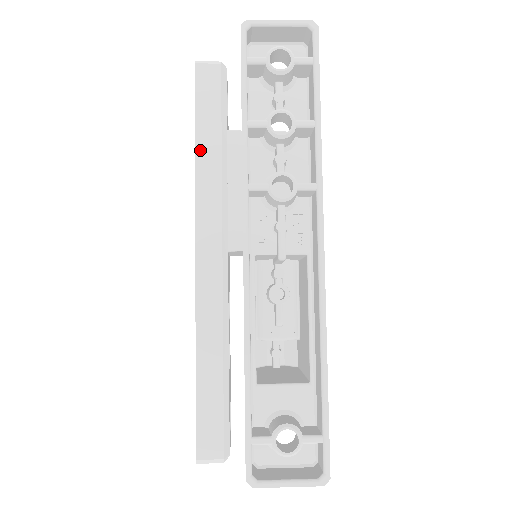
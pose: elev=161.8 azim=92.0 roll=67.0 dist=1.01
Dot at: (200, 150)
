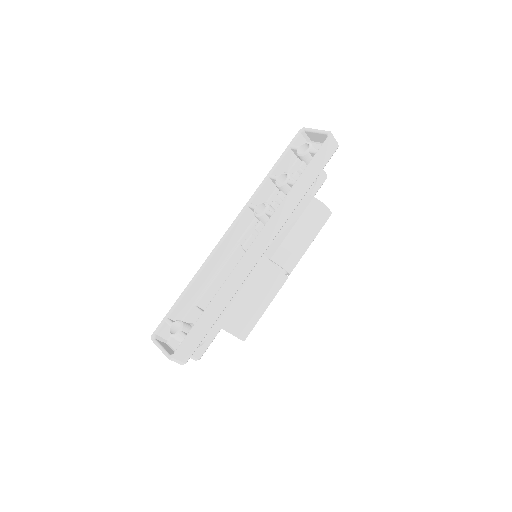
Dot at: occluded
